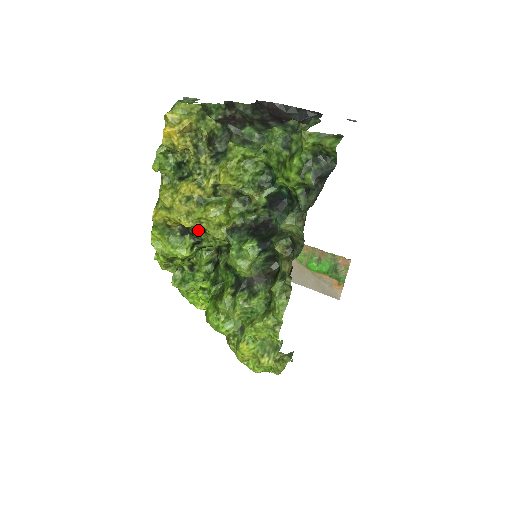
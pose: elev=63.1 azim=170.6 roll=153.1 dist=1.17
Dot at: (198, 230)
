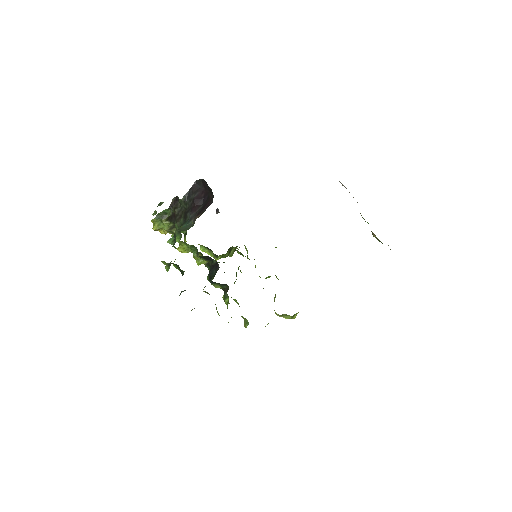
Dot at: occluded
